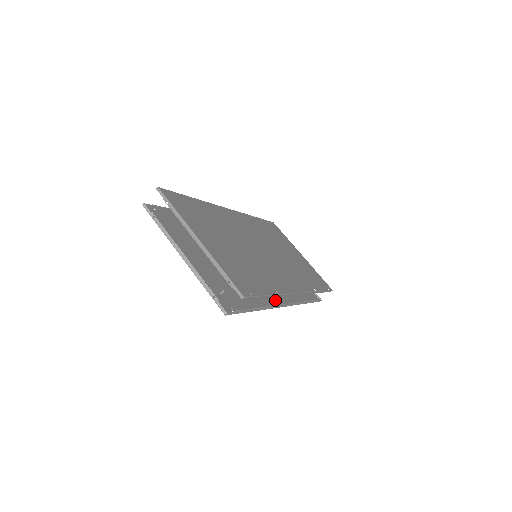
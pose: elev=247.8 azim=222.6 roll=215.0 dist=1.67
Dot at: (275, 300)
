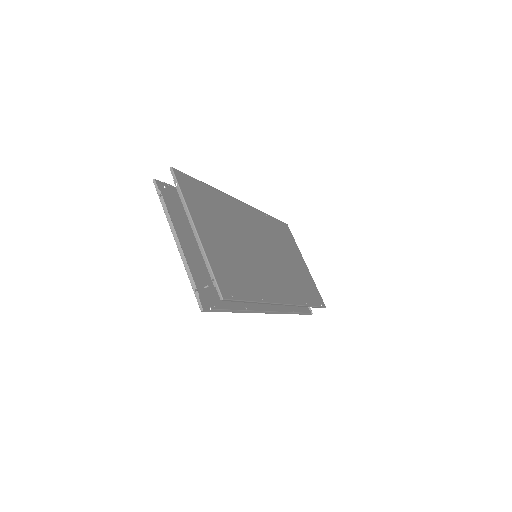
Dot at: (262, 305)
